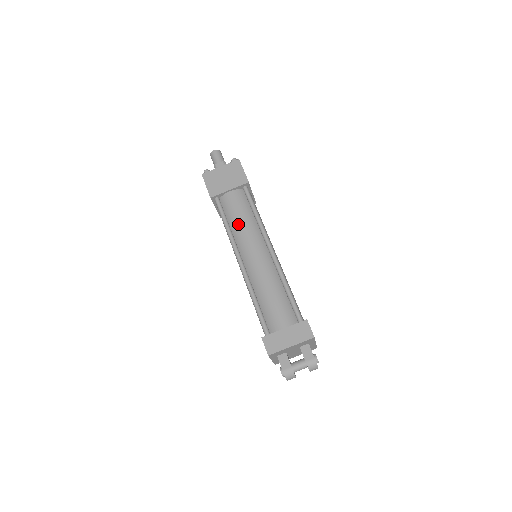
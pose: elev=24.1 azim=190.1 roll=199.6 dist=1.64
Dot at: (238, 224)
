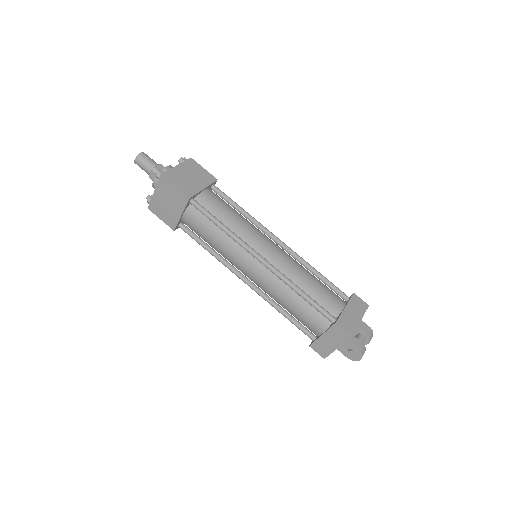
Dot at: (235, 222)
